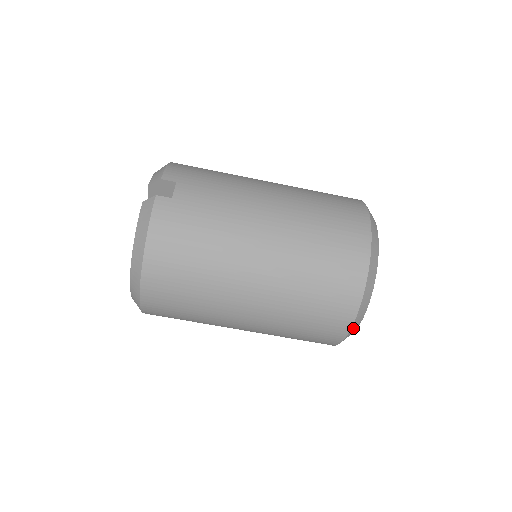
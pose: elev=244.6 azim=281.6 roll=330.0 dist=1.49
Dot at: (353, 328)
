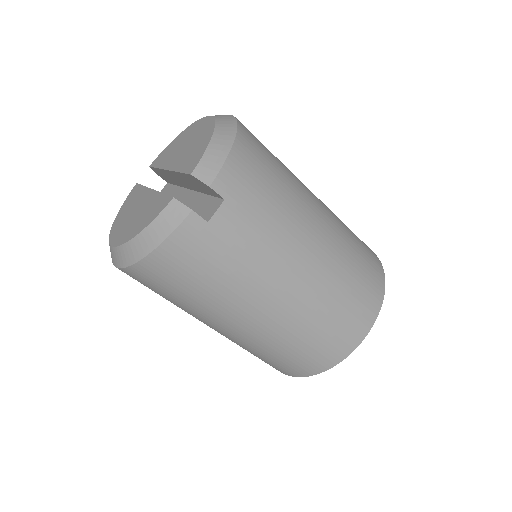
Dot at: occluded
